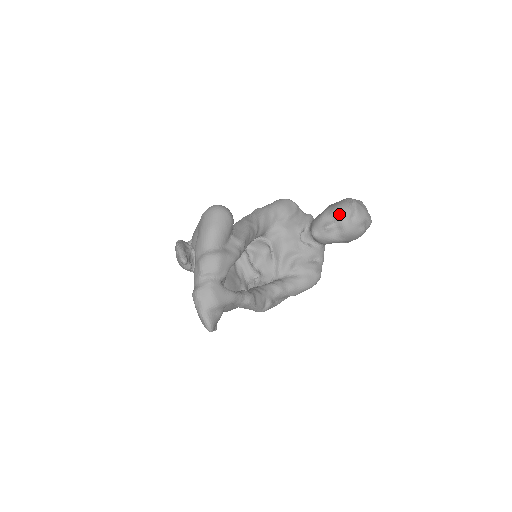
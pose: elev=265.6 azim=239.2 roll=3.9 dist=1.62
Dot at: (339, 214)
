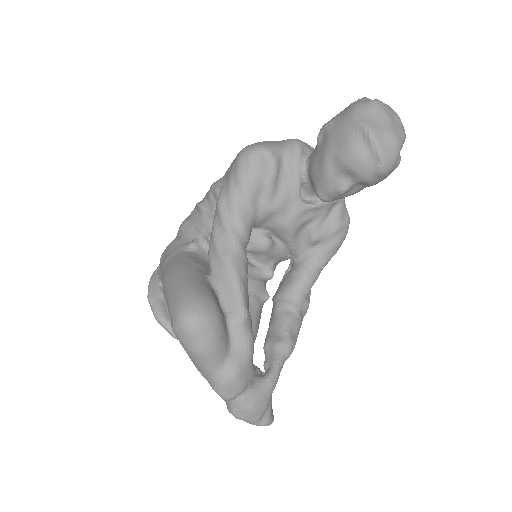
Dot at: (354, 170)
